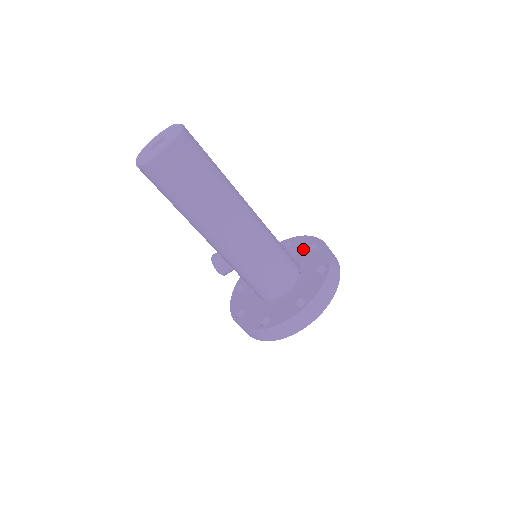
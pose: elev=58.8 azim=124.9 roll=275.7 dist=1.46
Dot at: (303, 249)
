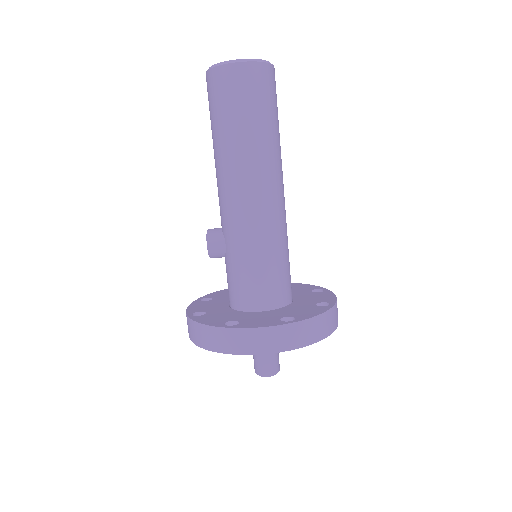
Dot at: (302, 290)
